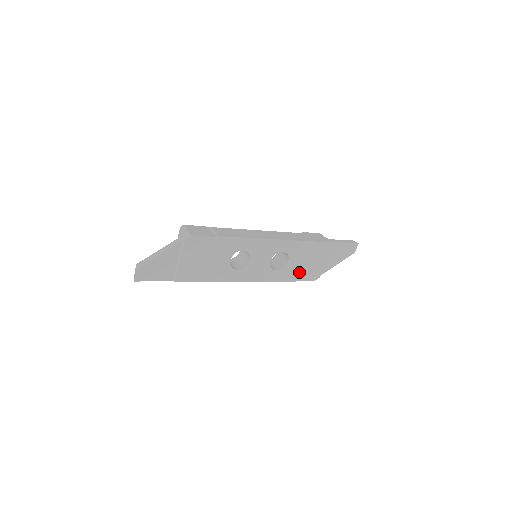
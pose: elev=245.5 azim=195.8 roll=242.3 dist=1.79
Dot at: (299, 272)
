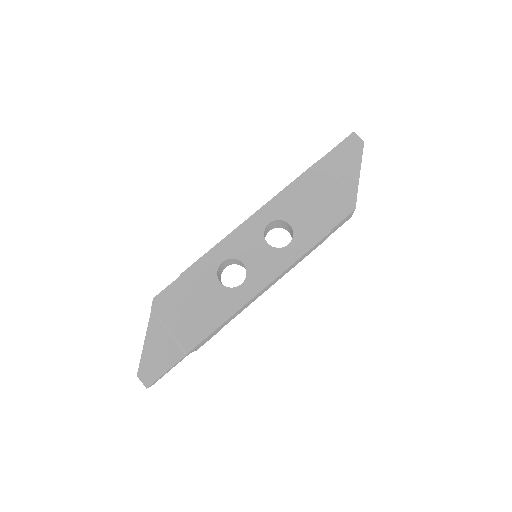
Dot at: (320, 221)
